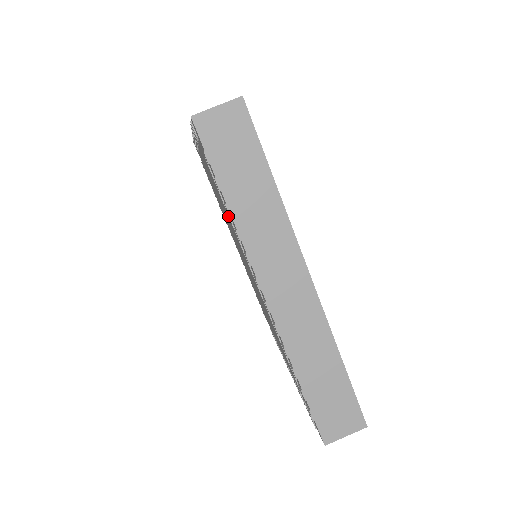
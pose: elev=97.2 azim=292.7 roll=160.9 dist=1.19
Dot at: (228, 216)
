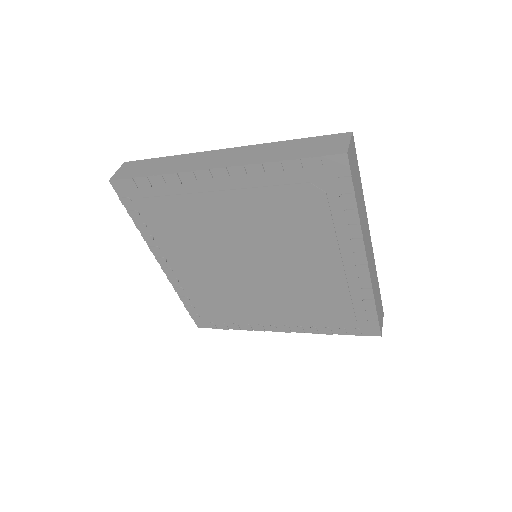
Dot at: (177, 201)
